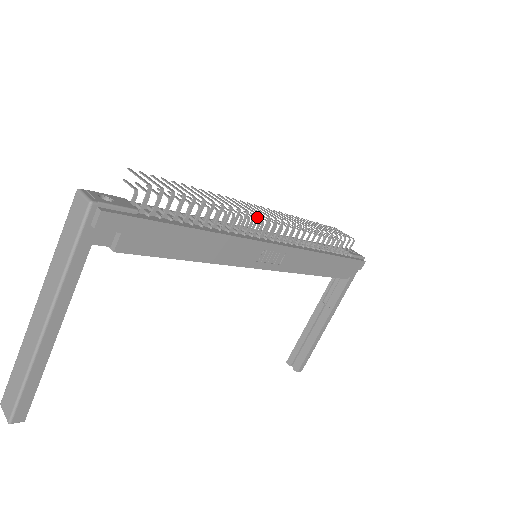
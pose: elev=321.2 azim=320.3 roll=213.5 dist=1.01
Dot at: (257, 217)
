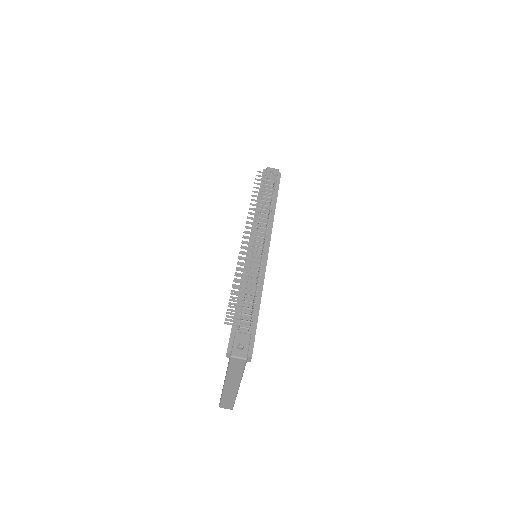
Dot at: occluded
